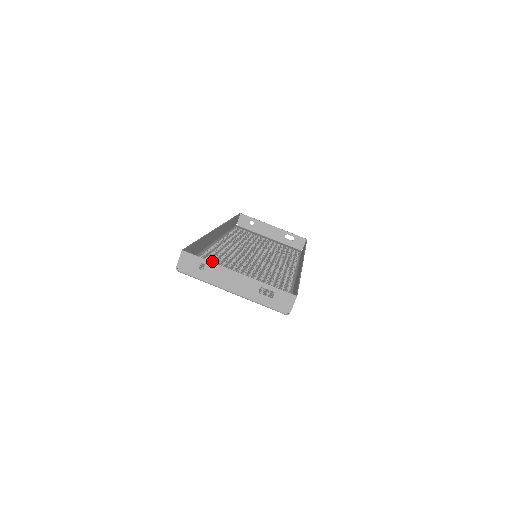
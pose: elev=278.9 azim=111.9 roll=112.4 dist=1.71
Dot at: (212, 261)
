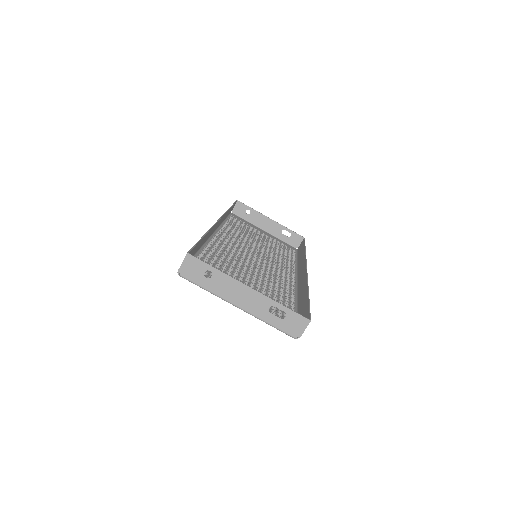
Dot at: (213, 261)
